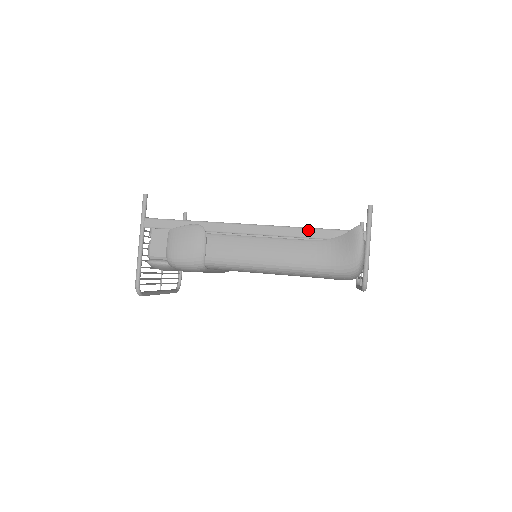
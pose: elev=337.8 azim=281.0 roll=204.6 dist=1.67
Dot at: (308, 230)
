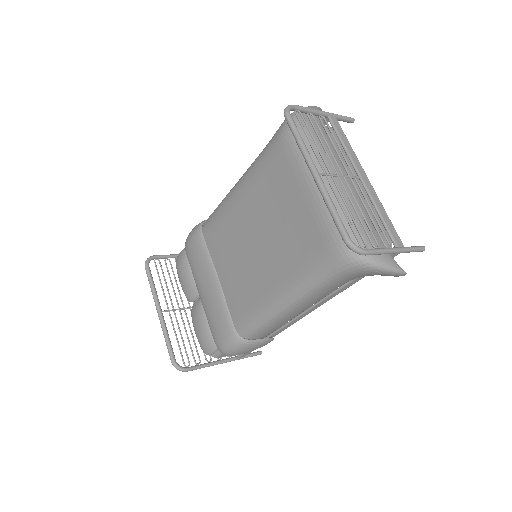
Dot at: occluded
